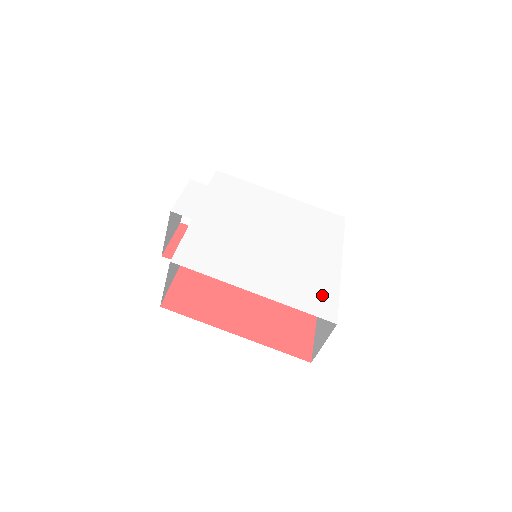
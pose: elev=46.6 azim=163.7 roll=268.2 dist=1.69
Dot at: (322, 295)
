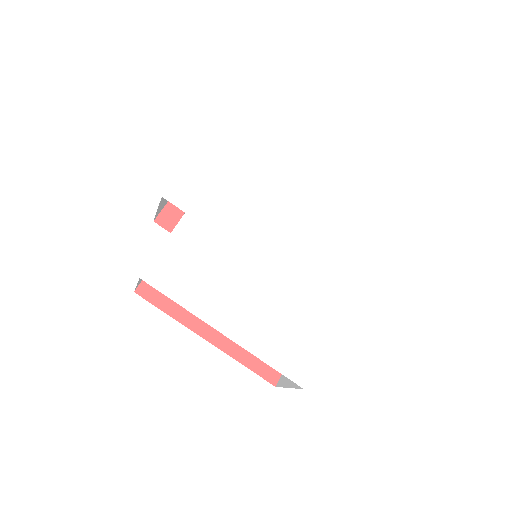
Dot at: (303, 347)
